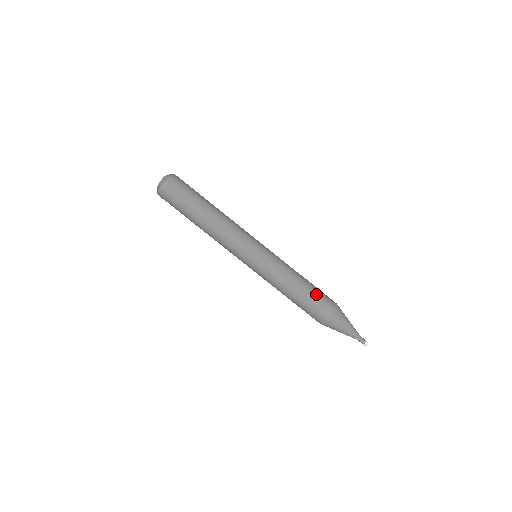
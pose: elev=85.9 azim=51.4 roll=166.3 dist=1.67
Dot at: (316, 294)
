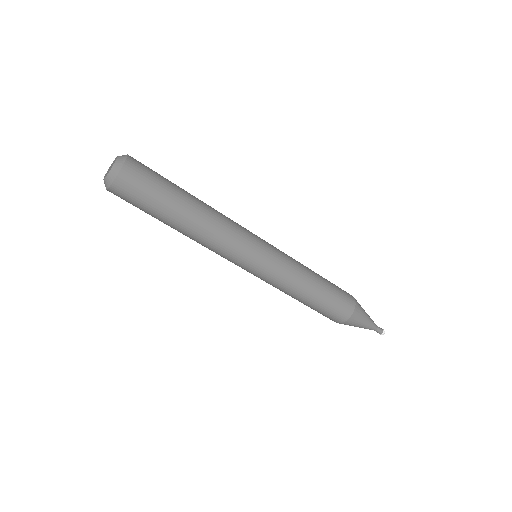
Dot at: (334, 287)
